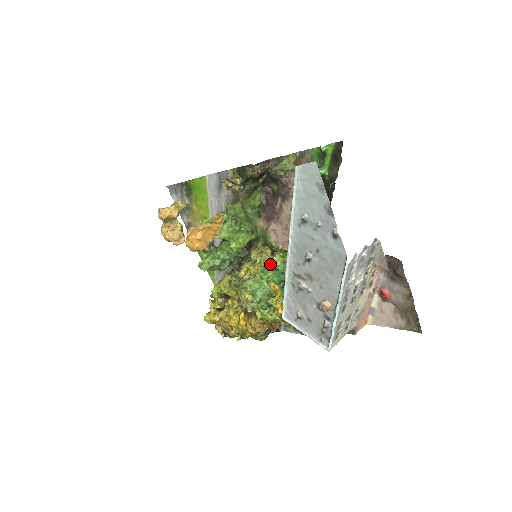
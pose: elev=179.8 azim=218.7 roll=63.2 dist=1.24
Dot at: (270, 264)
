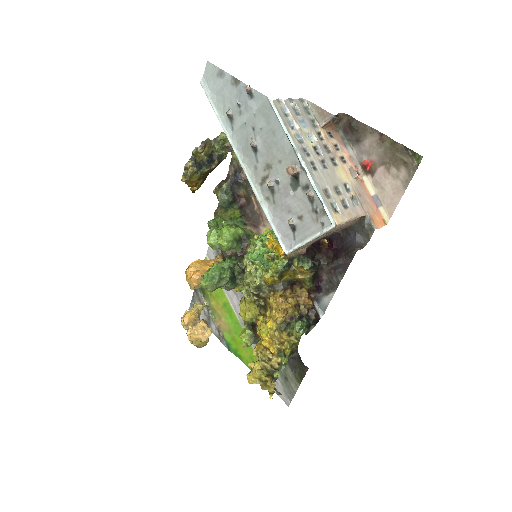
Dot at: occluded
